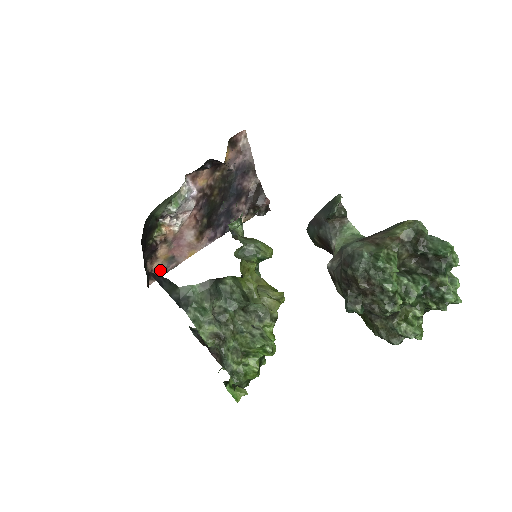
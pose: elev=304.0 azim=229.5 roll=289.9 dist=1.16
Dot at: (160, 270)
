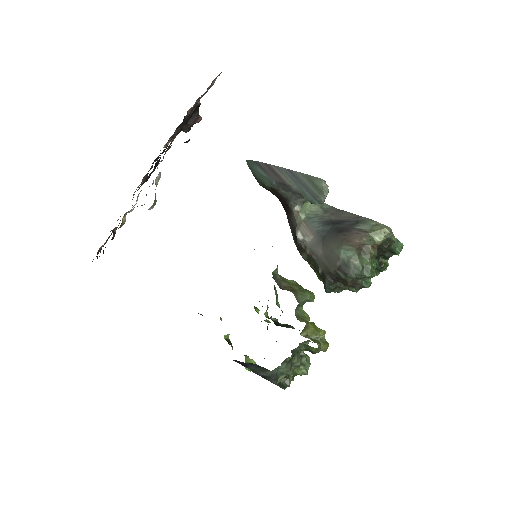
Dot at: occluded
